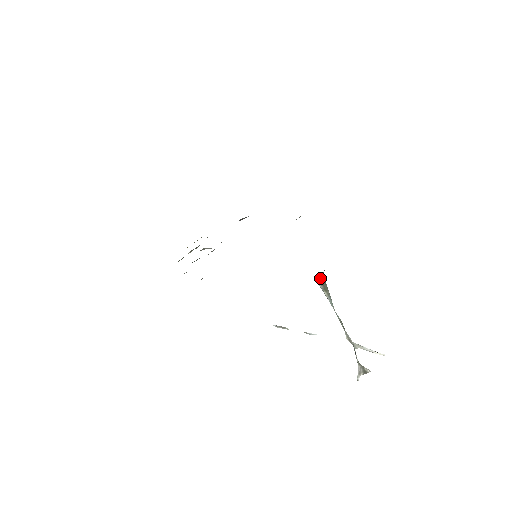
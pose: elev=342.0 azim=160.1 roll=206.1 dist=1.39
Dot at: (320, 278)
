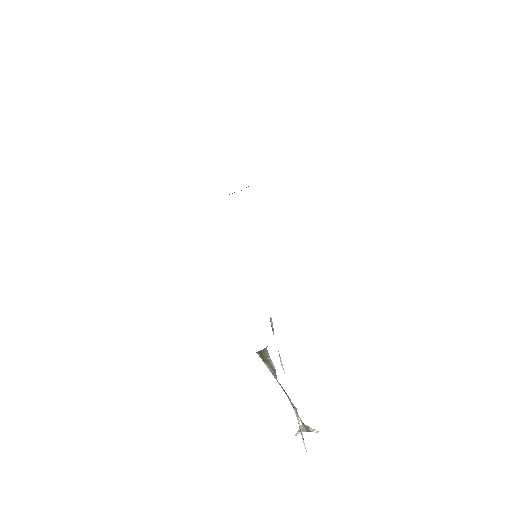
Dot at: (259, 352)
